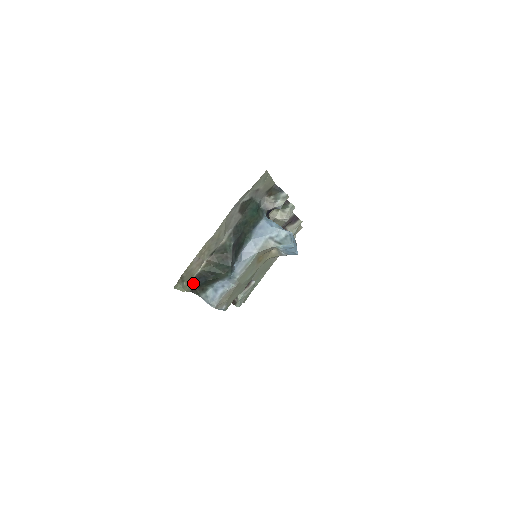
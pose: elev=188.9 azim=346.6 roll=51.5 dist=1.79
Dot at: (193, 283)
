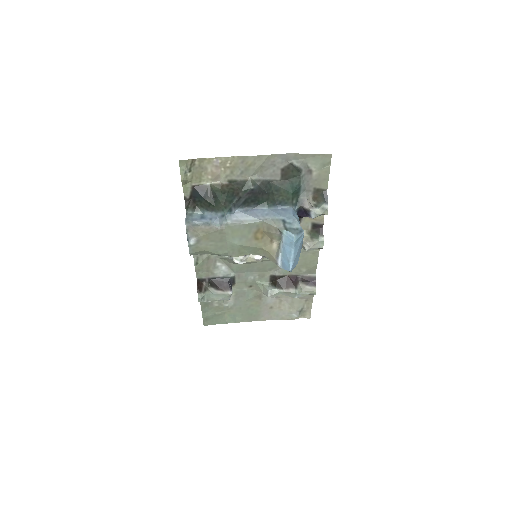
Dot at: (194, 190)
